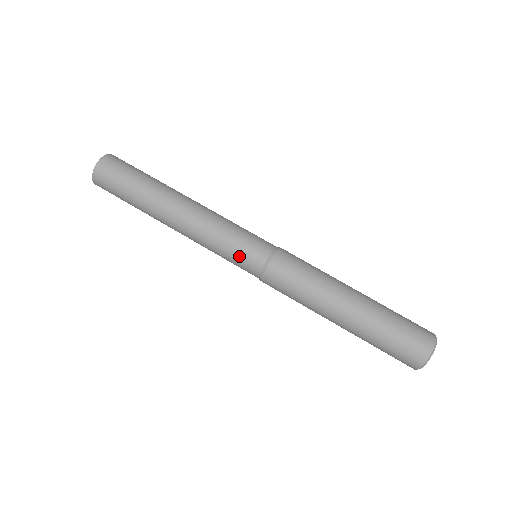
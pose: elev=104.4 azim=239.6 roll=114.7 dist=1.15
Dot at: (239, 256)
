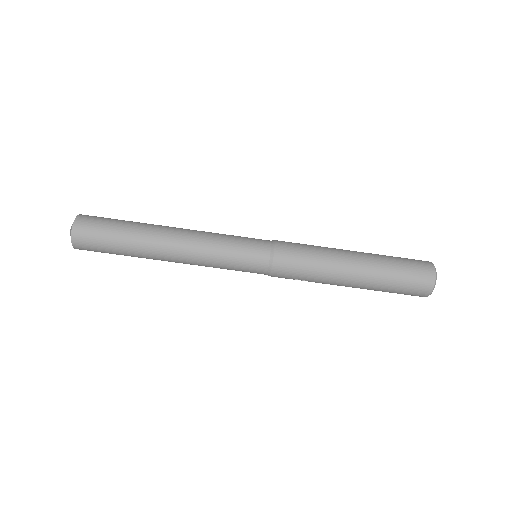
Dot at: (242, 270)
